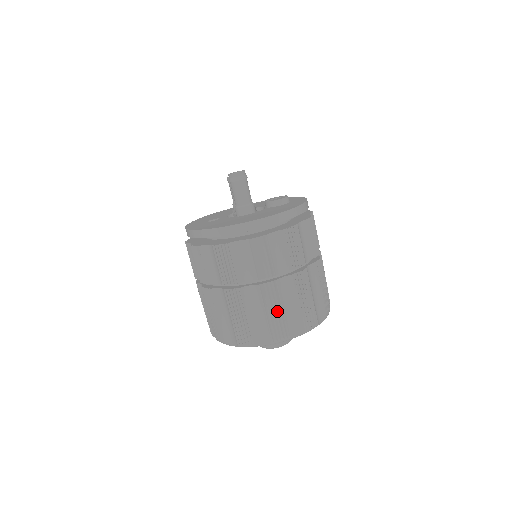
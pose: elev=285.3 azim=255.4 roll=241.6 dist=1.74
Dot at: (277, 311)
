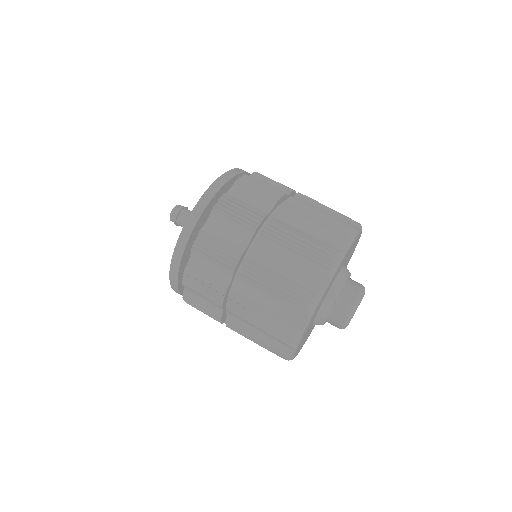
Dot at: (278, 281)
